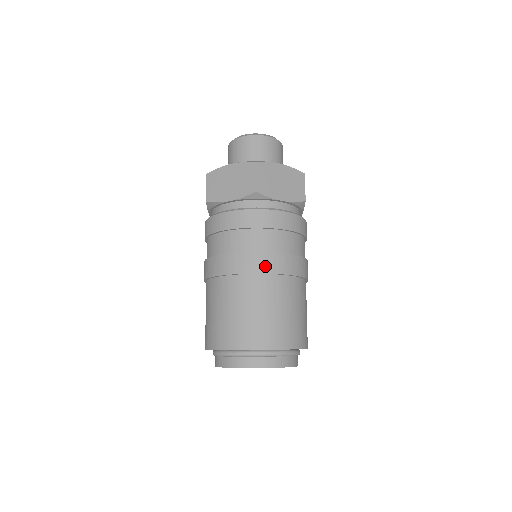
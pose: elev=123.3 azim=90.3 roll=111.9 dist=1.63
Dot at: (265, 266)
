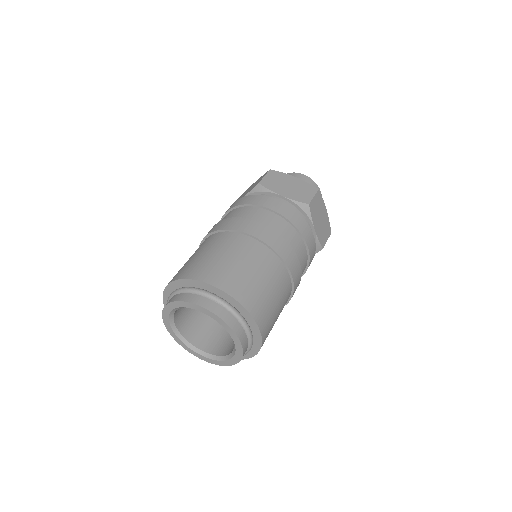
Dot at: (236, 226)
